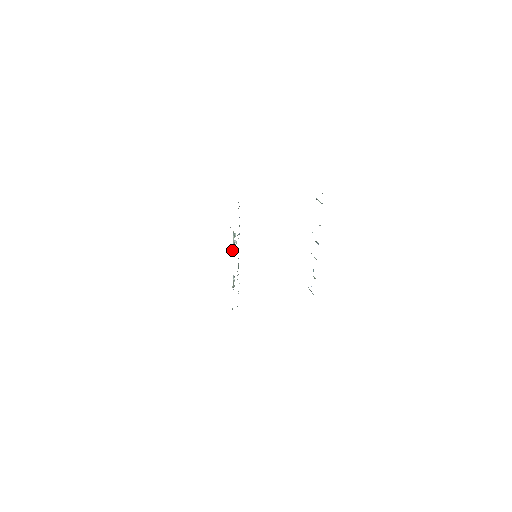
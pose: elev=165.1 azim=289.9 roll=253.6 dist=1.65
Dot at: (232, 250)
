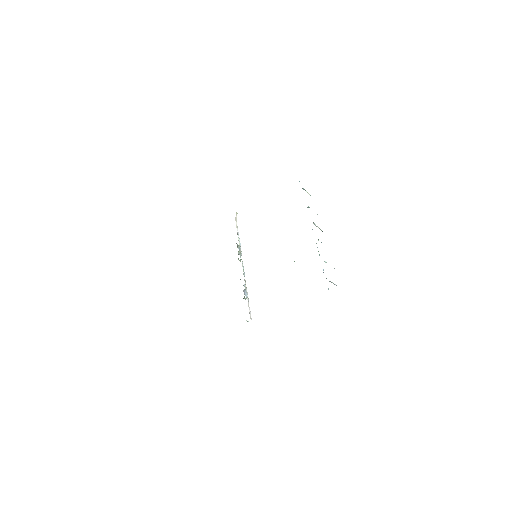
Dot at: (240, 261)
